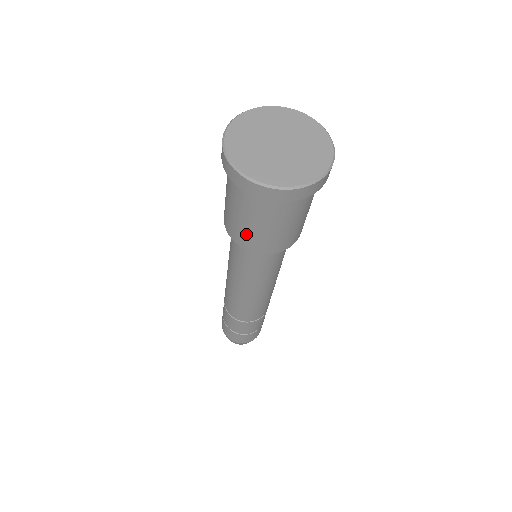
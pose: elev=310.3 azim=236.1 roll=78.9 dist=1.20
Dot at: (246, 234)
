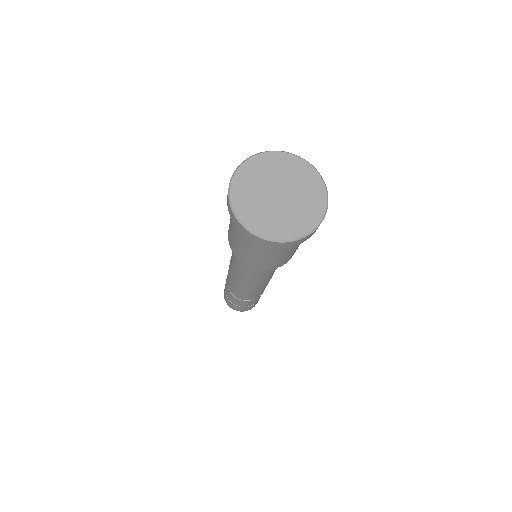
Dot at: occluded
